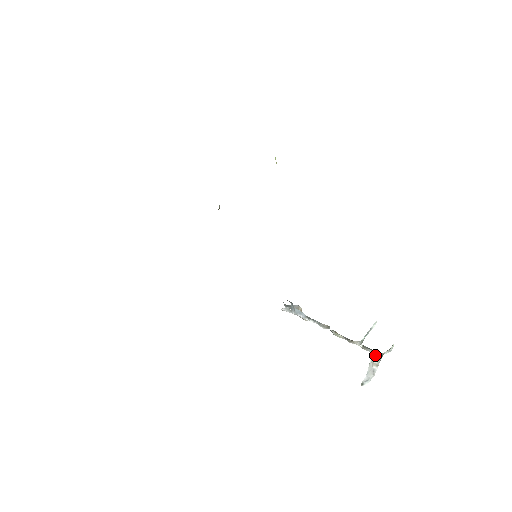
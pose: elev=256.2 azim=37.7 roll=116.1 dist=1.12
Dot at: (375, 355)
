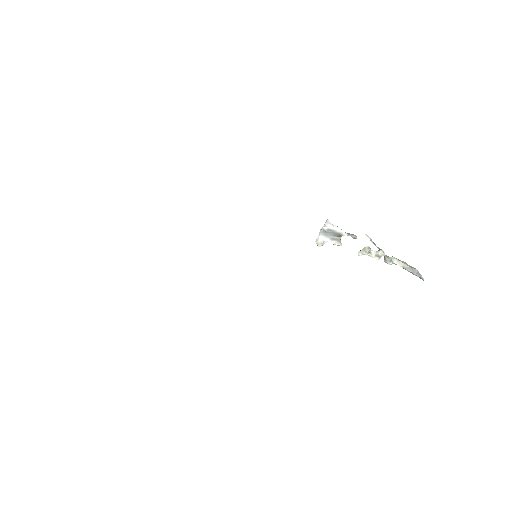
Dot at: (397, 259)
